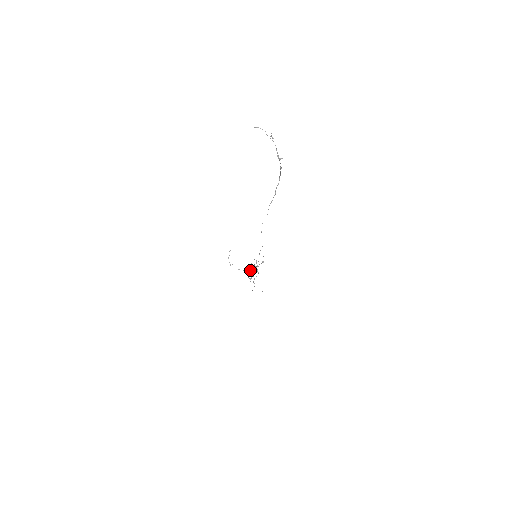
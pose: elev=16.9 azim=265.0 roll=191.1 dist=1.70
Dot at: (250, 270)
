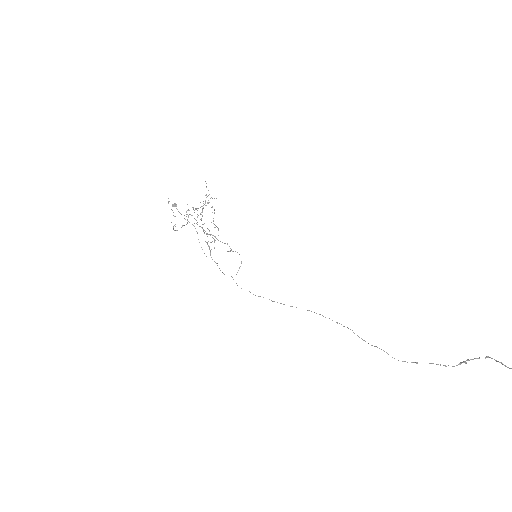
Dot at: occluded
